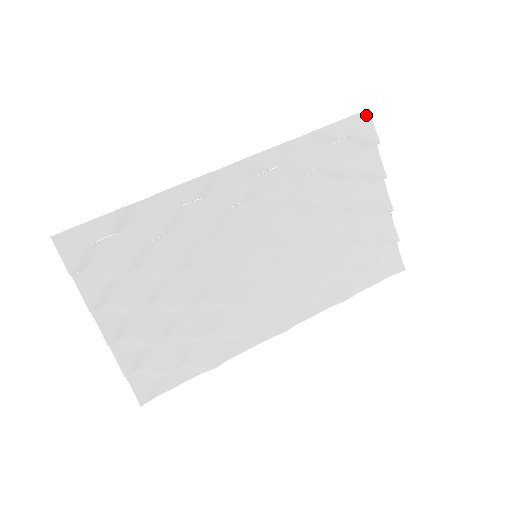
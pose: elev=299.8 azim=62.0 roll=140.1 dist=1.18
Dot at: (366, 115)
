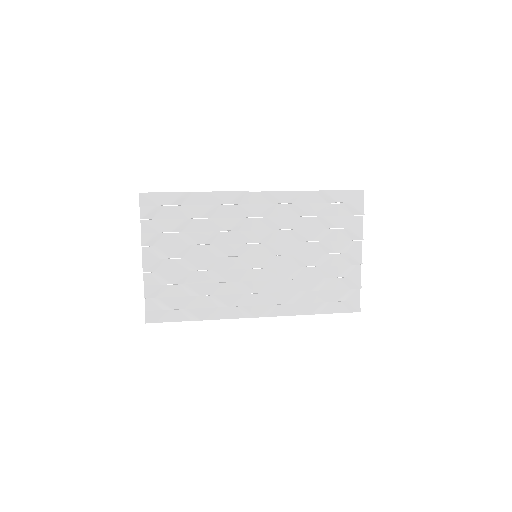
Dot at: (360, 193)
